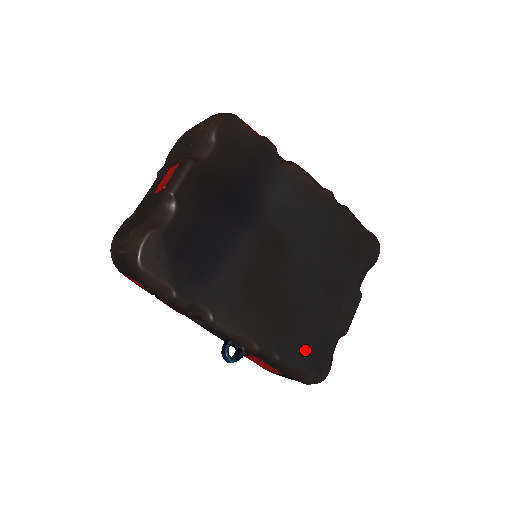
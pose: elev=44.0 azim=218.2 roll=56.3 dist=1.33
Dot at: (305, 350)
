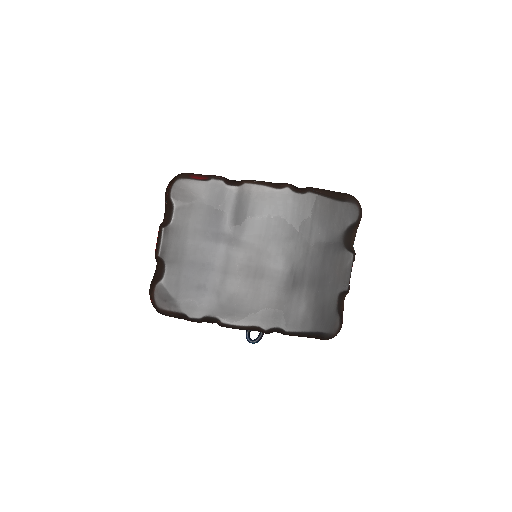
Dot at: (308, 318)
